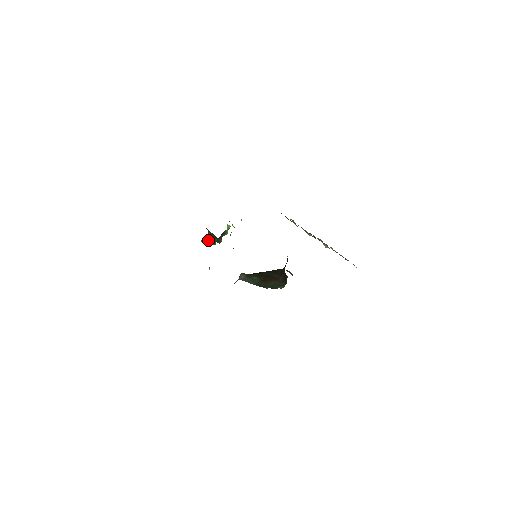
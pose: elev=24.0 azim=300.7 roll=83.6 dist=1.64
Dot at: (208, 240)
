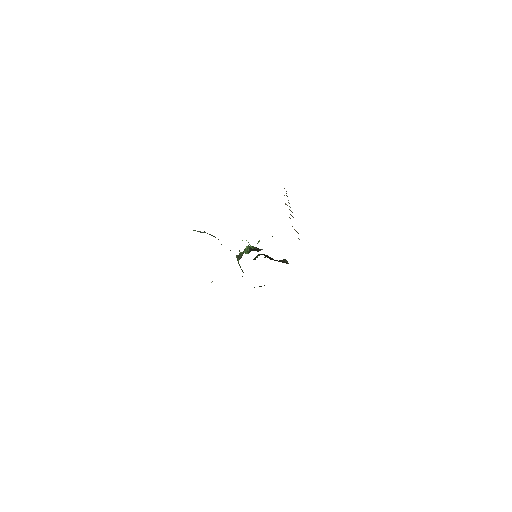
Dot at: (203, 232)
